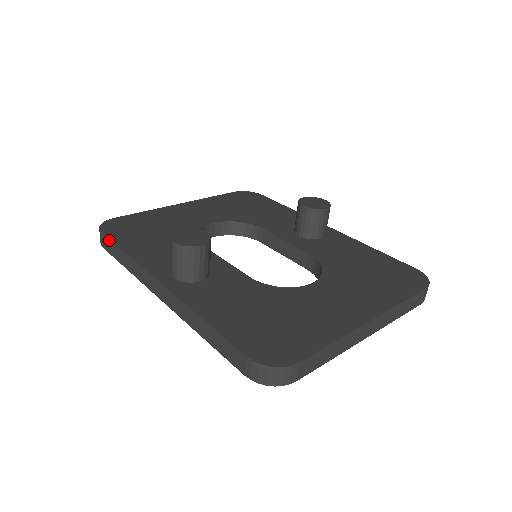
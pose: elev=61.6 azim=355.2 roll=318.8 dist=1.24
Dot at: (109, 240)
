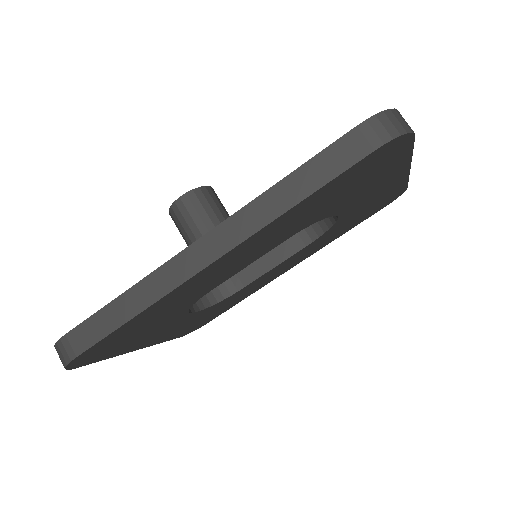
Dot at: (84, 322)
